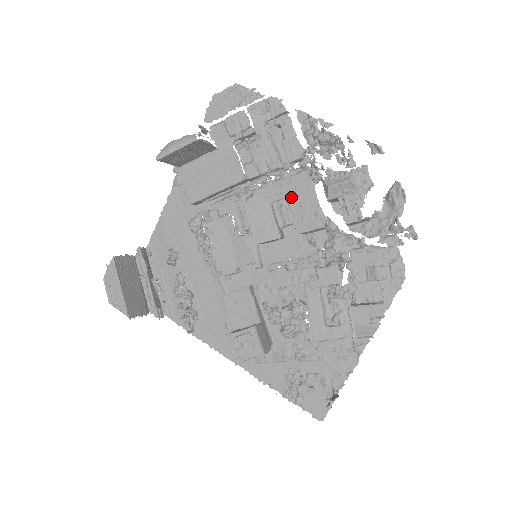
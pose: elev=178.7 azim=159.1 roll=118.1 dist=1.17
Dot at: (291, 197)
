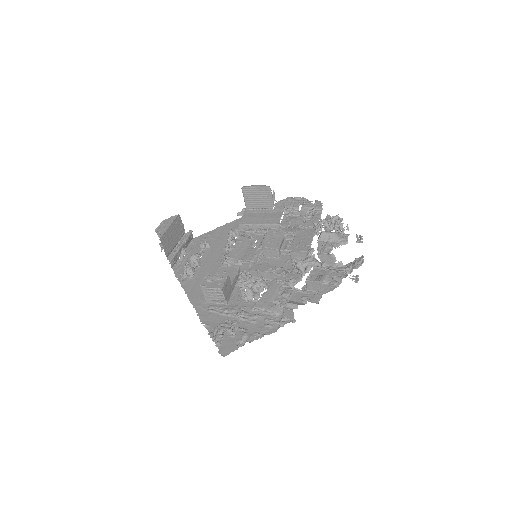
Dot at: (298, 236)
